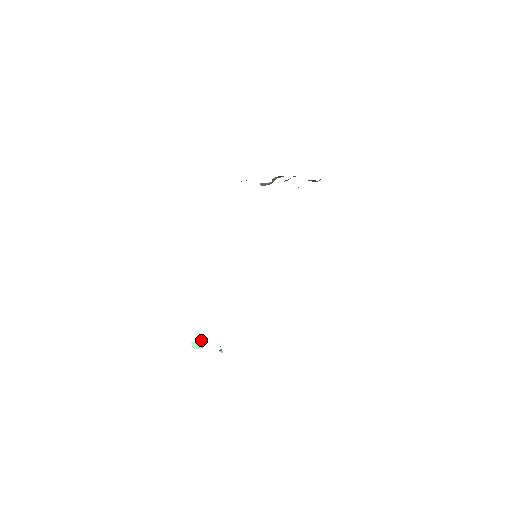
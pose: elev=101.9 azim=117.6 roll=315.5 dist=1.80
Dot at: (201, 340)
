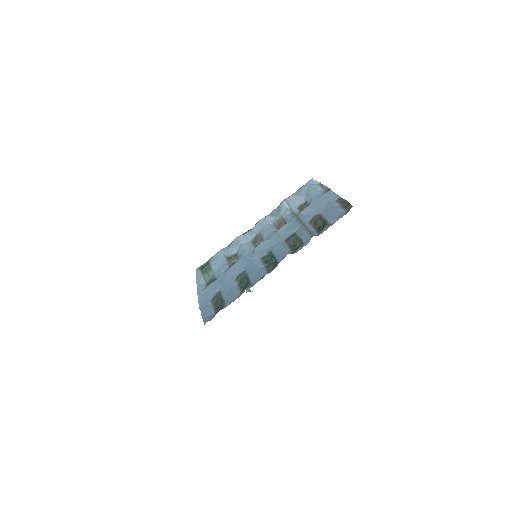
Dot at: occluded
